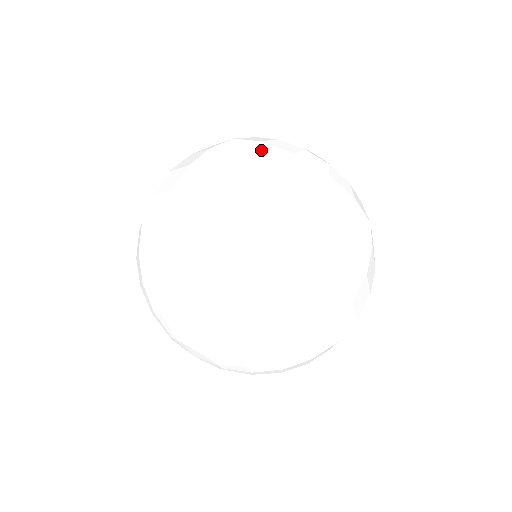
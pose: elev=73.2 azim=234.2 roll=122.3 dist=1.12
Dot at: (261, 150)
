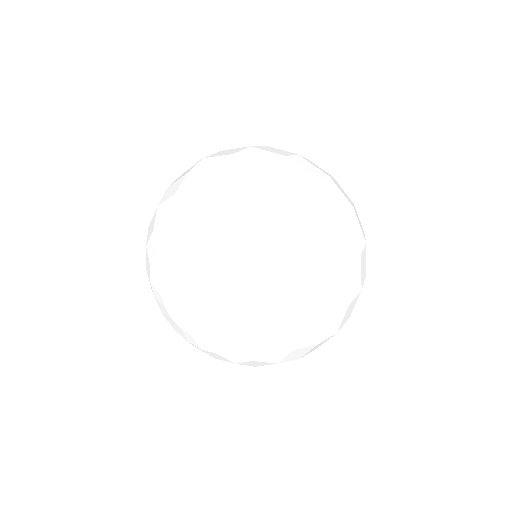
Dot at: occluded
